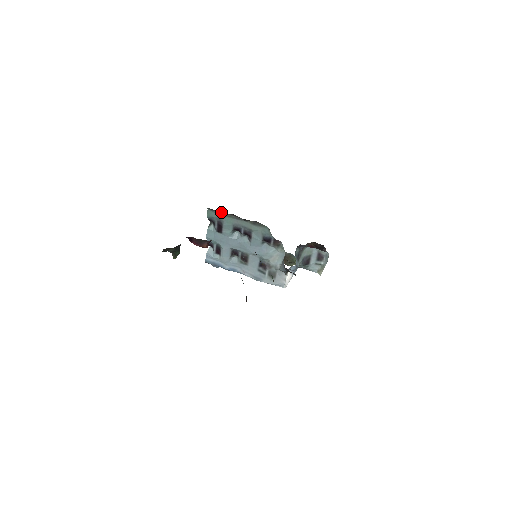
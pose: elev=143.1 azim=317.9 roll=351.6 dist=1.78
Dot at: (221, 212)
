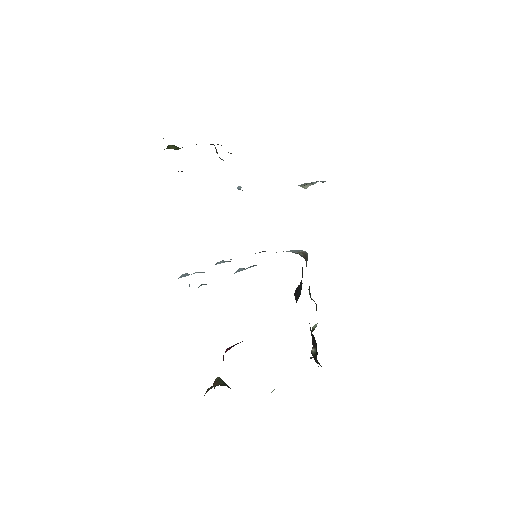
Dot at: occluded
